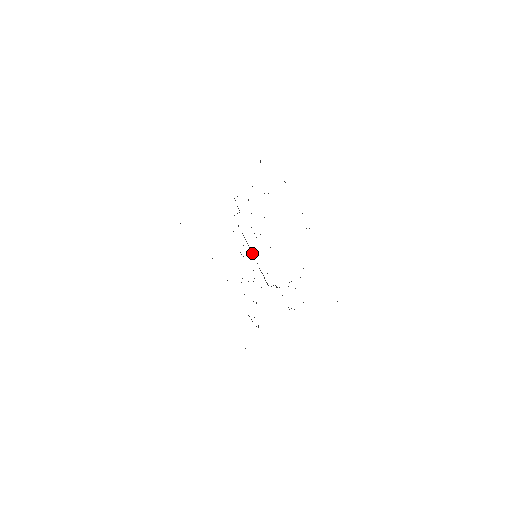
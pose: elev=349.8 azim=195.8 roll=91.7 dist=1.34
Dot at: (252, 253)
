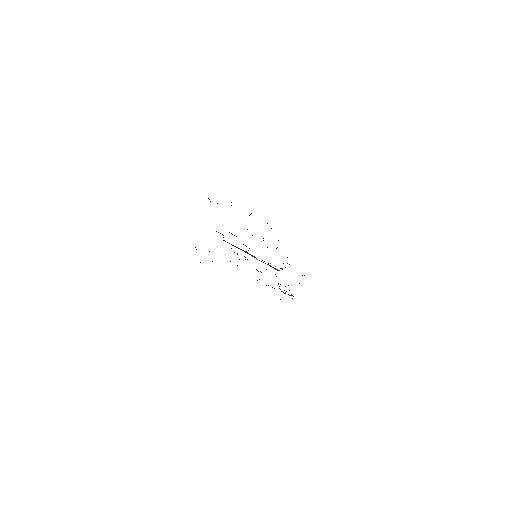
Dot at: (252, 256)
